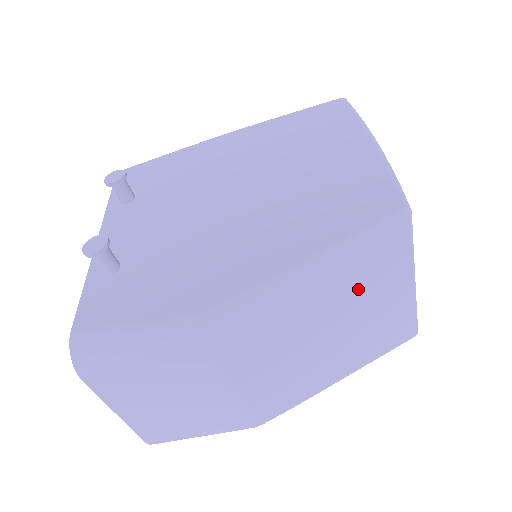
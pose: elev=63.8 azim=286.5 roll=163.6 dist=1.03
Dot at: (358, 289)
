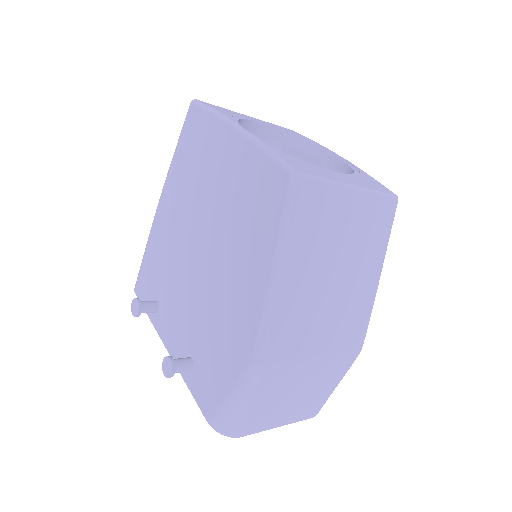
Dot at: (322, 239)
